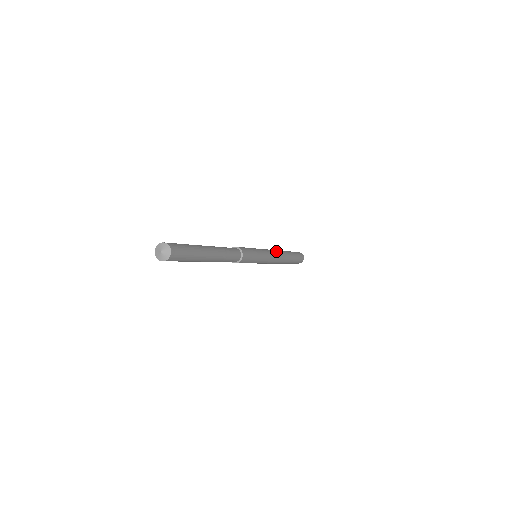
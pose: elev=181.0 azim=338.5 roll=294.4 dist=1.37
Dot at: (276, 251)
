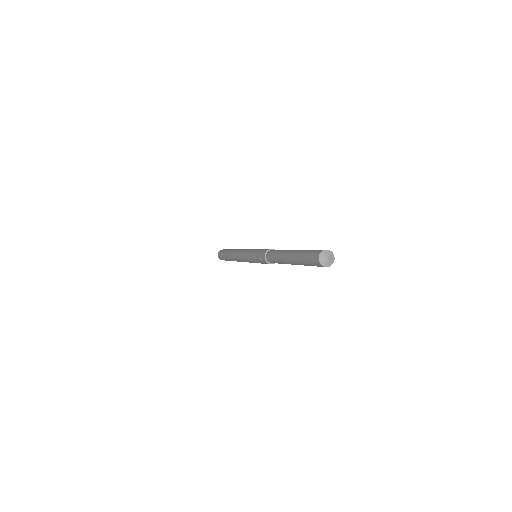
Dot at: occluded
